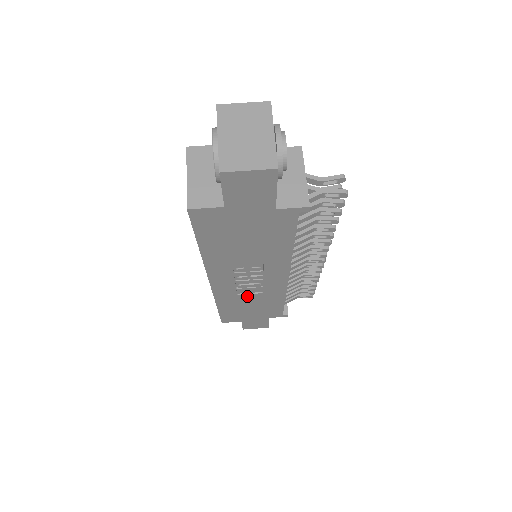
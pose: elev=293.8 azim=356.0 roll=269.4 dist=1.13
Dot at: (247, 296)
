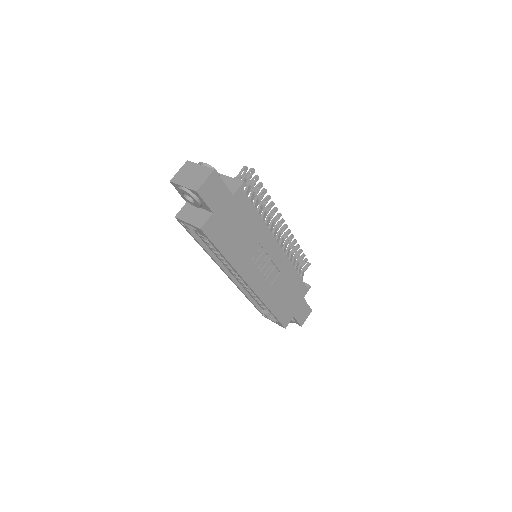
Dot at: (275, 284)
